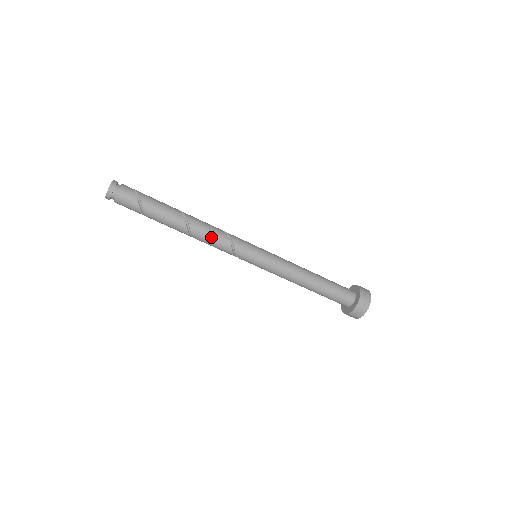
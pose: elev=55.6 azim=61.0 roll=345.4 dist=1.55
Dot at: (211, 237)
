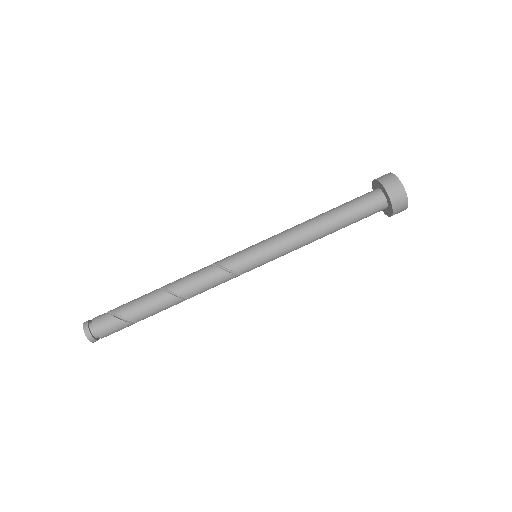
Dot at: (199, 281)
